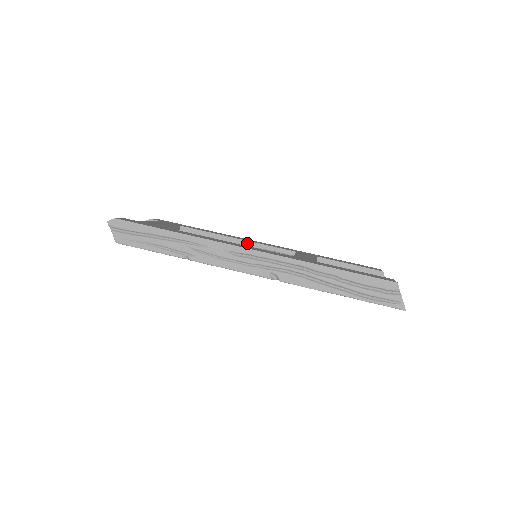
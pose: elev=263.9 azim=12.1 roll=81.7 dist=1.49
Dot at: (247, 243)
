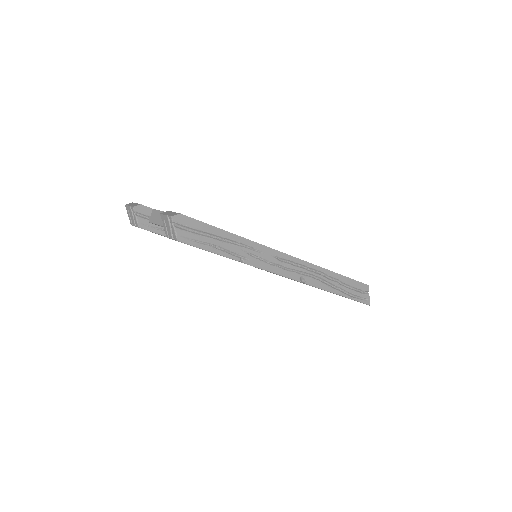
Dot at: occluded
